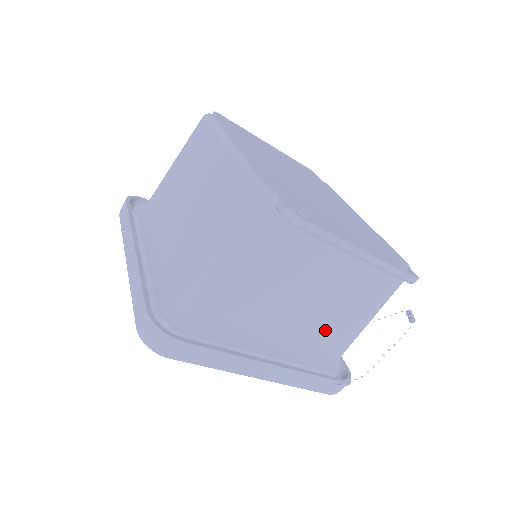
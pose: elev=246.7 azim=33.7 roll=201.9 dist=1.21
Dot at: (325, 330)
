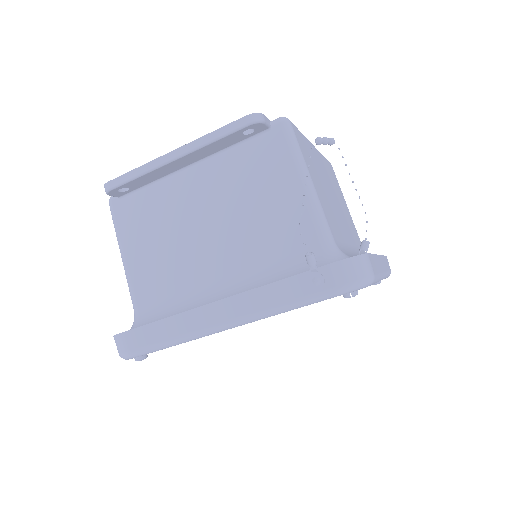
Dot at: (266, 238)
